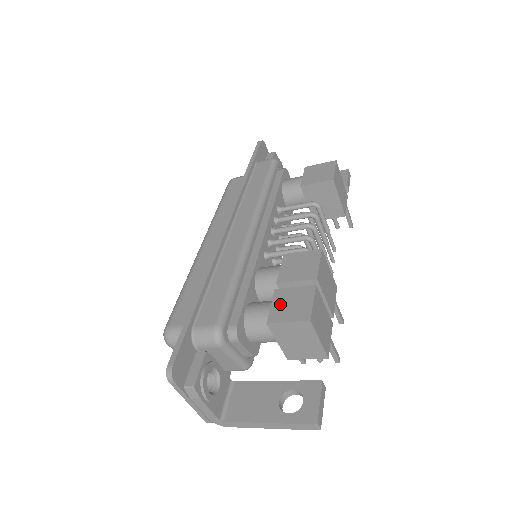
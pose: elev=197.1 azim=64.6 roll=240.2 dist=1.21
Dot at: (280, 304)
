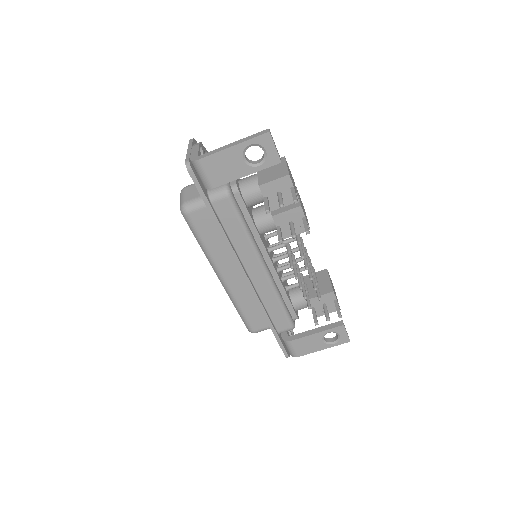
Dot at: occluded
